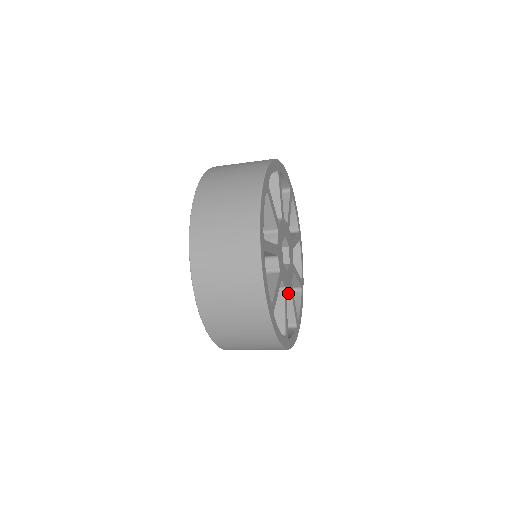
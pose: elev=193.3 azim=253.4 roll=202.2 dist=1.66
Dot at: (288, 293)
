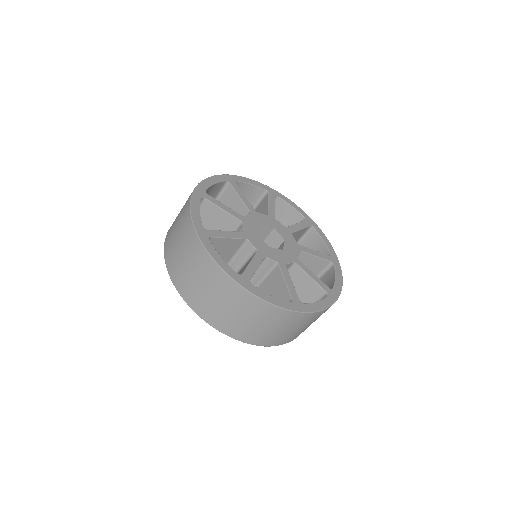
Dot at: (278, 270)
